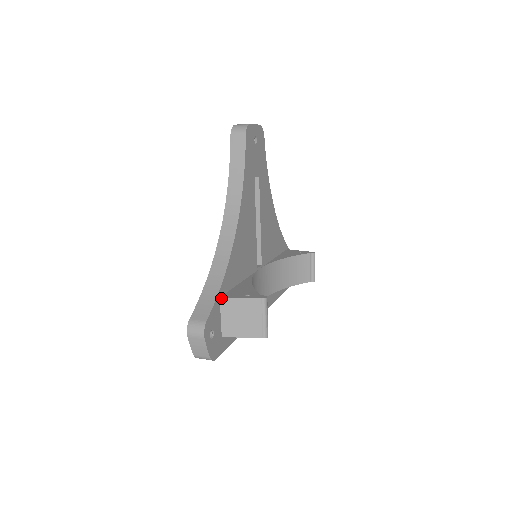
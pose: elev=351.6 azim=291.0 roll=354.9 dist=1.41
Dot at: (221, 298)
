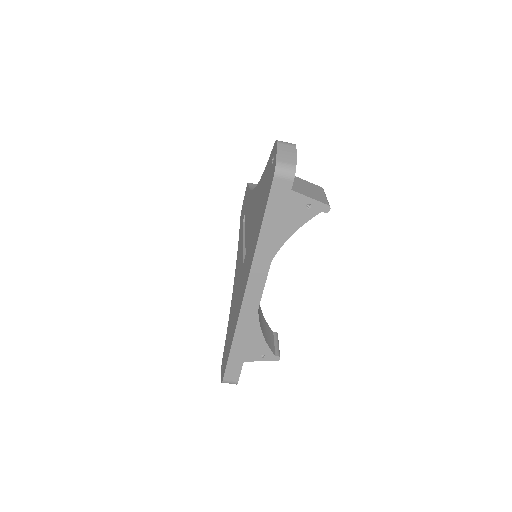
Dot at: occluded
